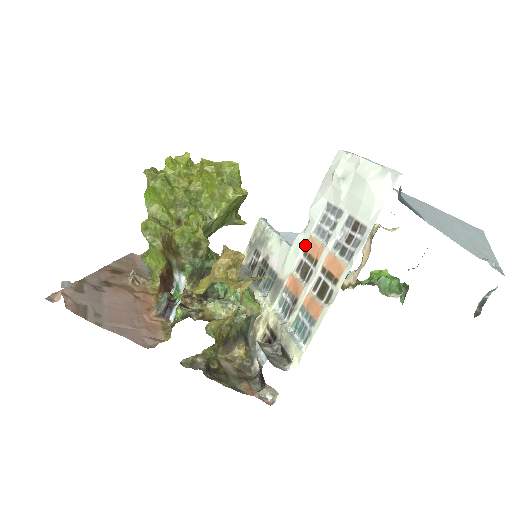
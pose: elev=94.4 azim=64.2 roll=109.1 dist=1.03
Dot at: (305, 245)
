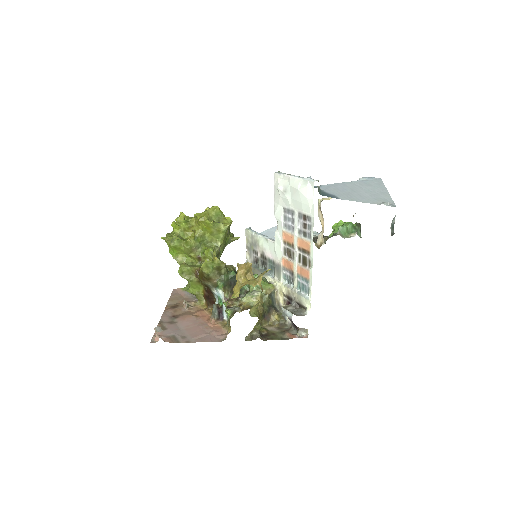
Dot at: (282, 238)
